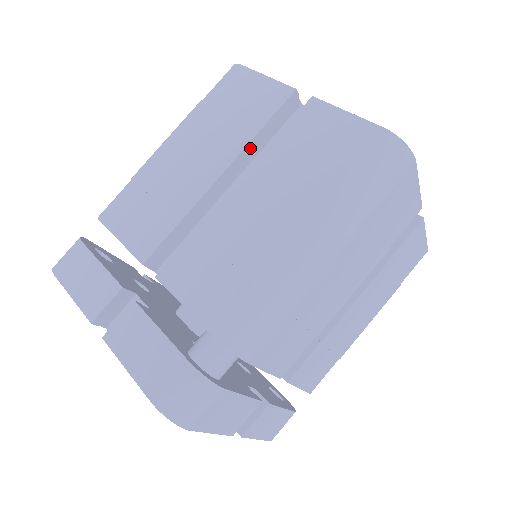
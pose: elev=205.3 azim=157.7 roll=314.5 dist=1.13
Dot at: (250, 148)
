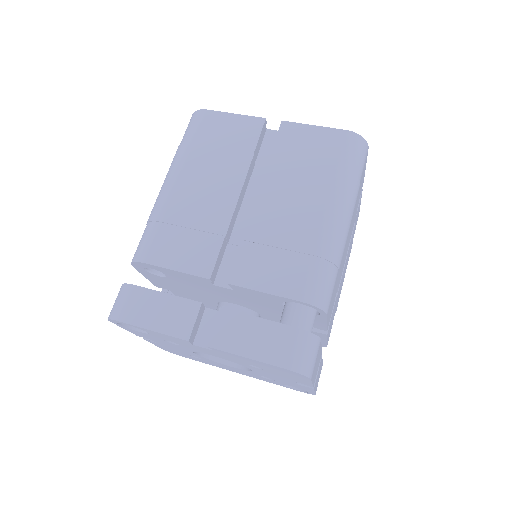
Dot at: (250, 168)
